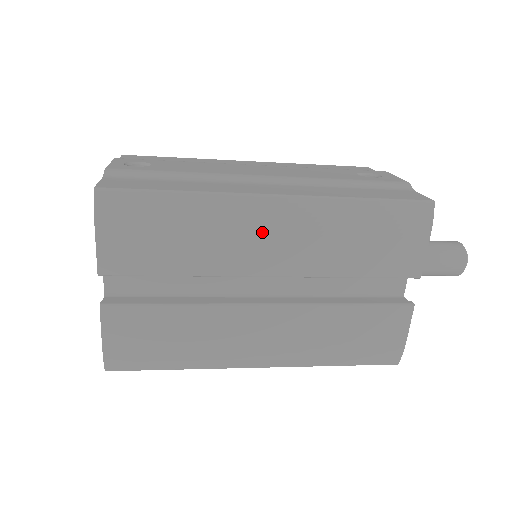
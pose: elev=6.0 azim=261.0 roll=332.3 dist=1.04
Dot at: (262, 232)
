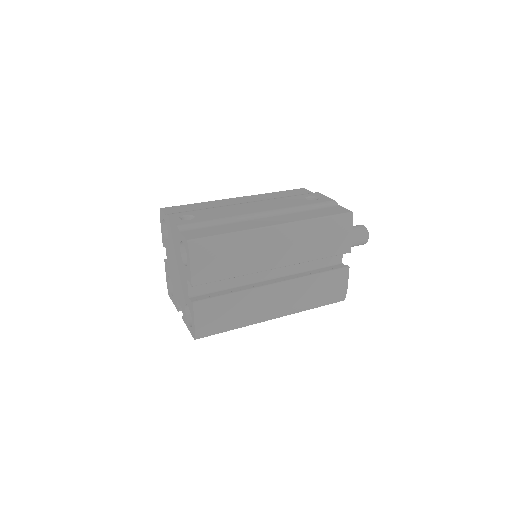
Dot at: (273, 246)
